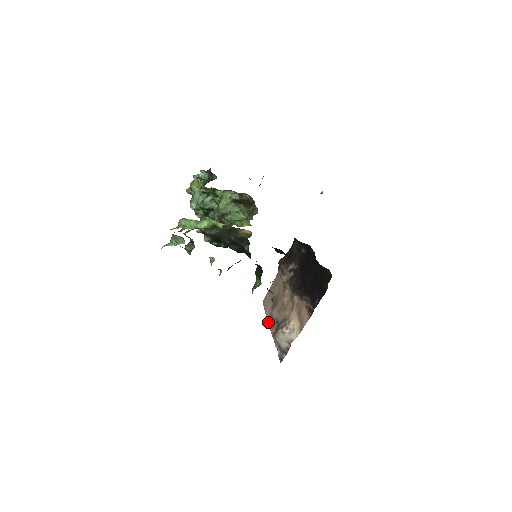
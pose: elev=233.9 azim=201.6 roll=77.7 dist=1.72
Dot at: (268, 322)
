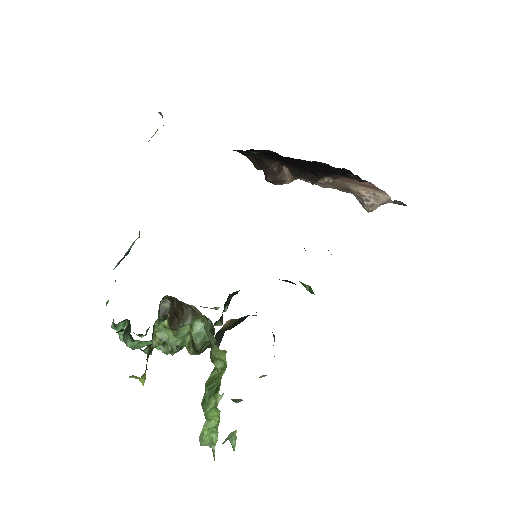
Dot at: occluded
